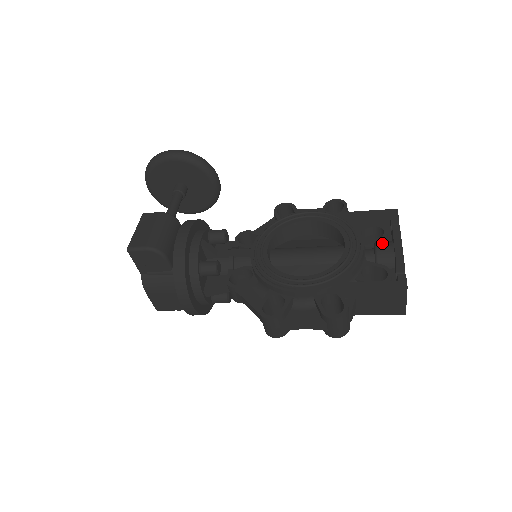
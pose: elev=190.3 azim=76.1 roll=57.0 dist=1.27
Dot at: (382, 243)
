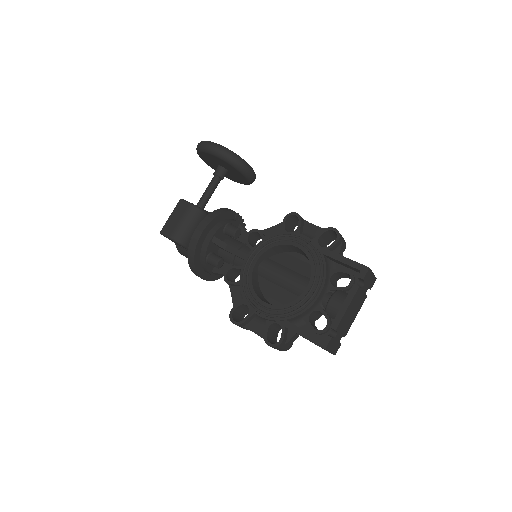
Dot at: (337, 297)
